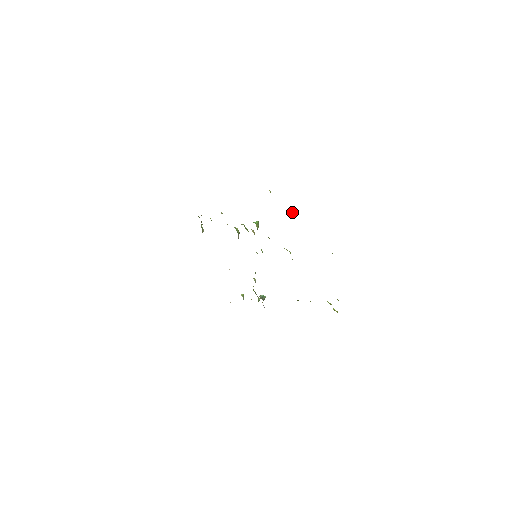
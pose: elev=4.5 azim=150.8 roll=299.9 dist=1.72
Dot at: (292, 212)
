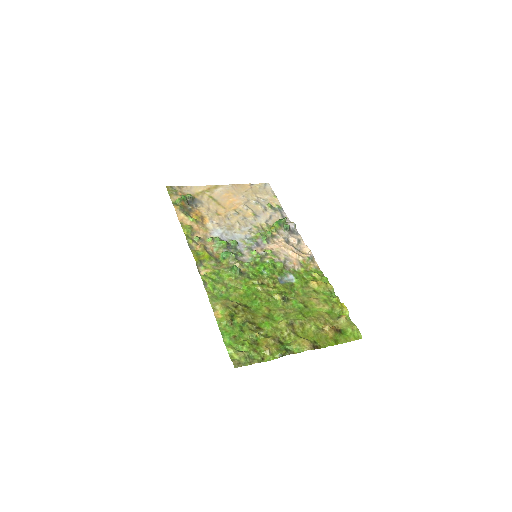
Dot at: (258, 335)
